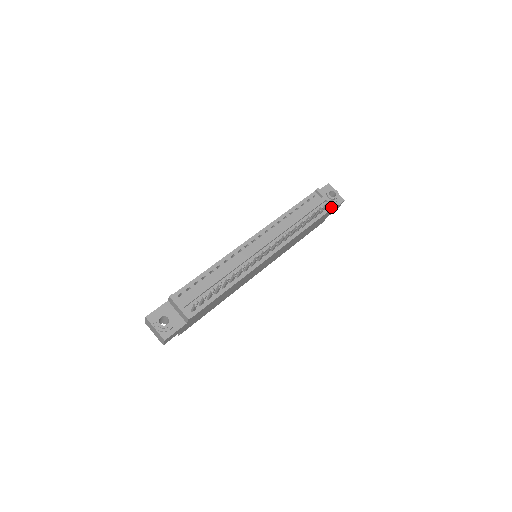
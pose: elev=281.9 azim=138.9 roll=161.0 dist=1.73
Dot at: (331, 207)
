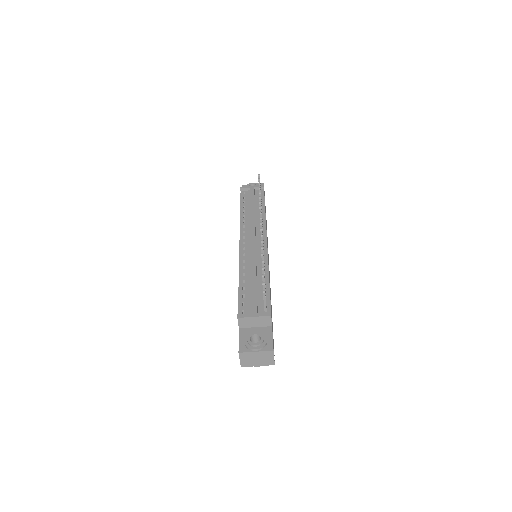
Dot at: (262, 189)
